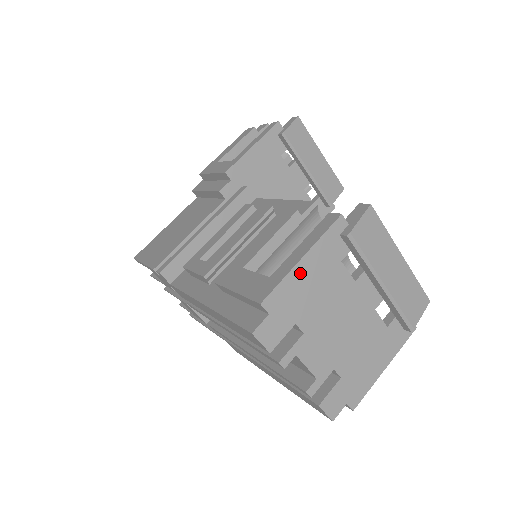
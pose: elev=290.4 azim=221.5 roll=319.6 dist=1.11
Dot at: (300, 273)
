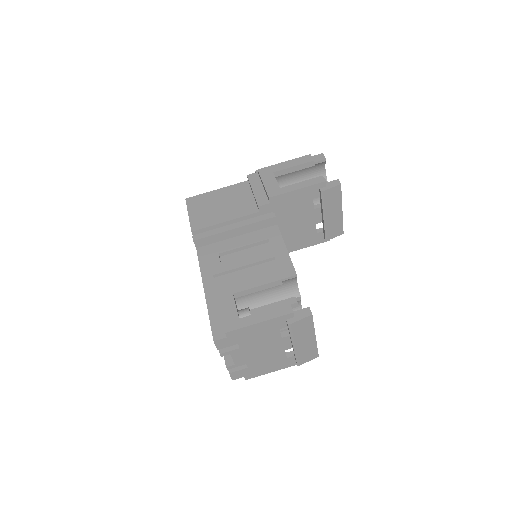
Dot at: (254, 328)
